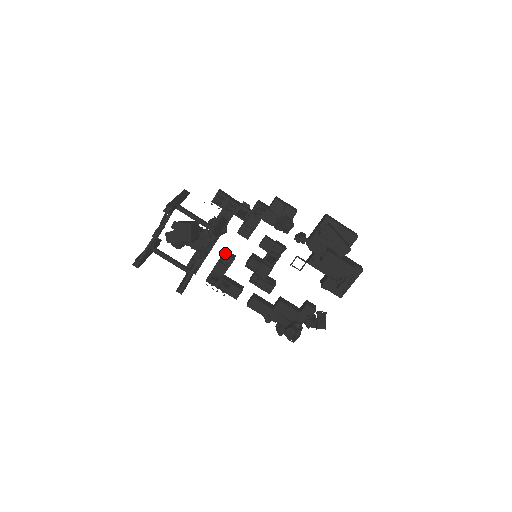
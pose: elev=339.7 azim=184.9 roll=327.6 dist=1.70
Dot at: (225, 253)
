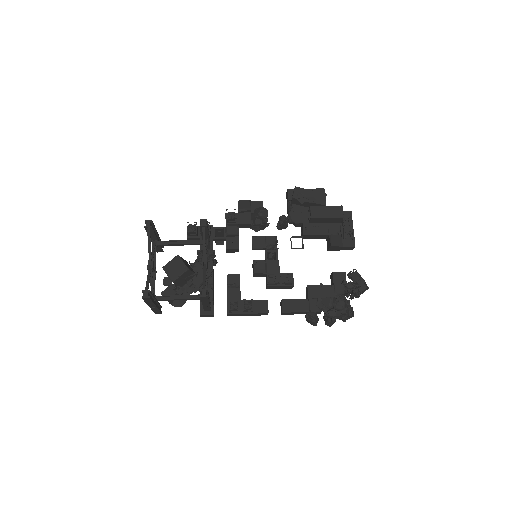
Dot at: (227, 275)
